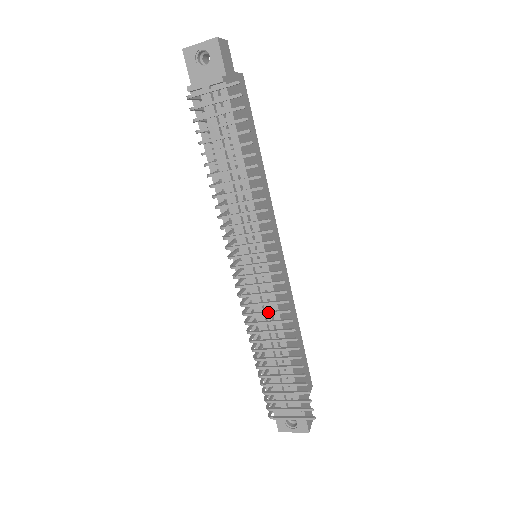
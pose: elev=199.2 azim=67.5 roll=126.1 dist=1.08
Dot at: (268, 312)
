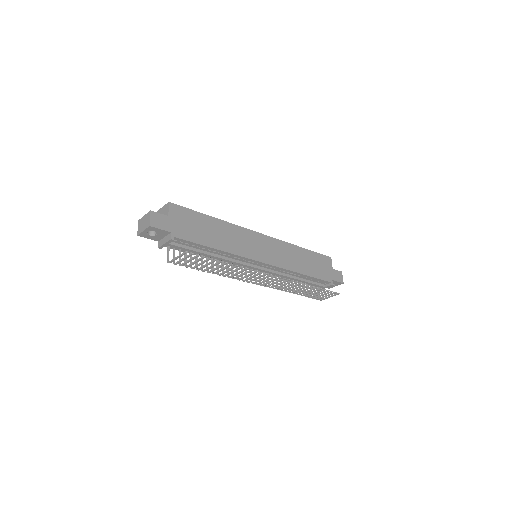
Dot at: (284, 285)
